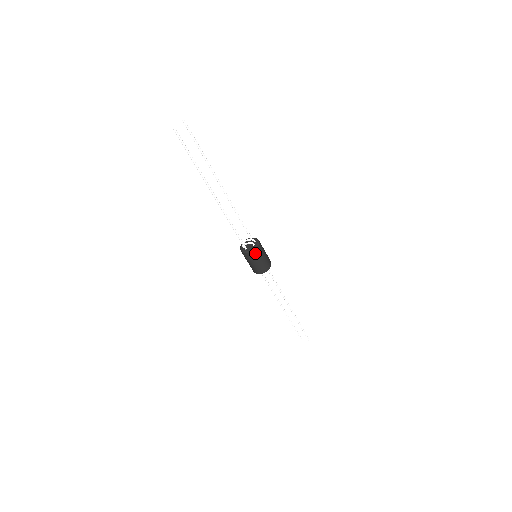
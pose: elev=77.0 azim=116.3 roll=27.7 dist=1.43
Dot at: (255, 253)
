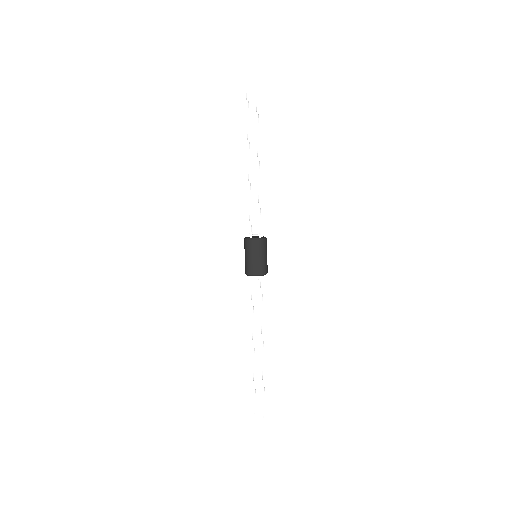
Dot at: (258, 244)
